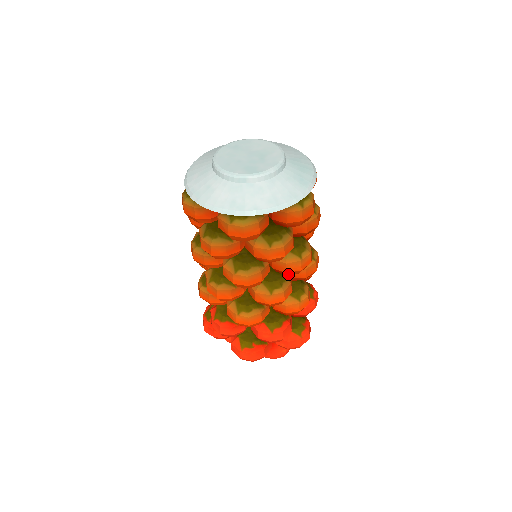
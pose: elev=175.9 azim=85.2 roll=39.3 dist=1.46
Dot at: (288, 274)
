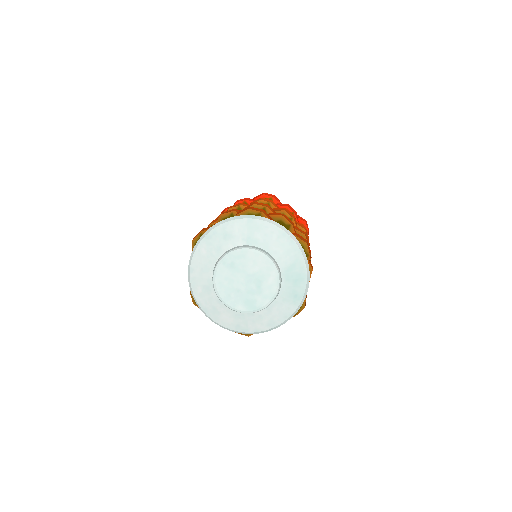
Dot at: occluded
